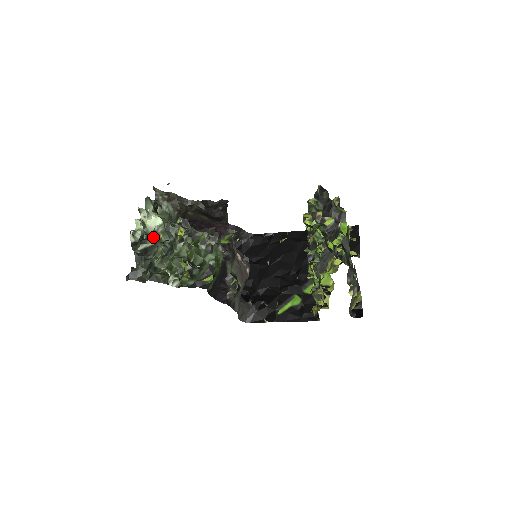
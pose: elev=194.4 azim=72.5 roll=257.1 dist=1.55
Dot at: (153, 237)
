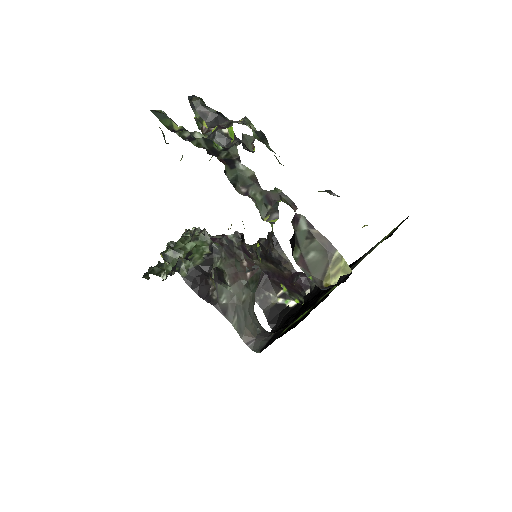
Dot at: occluded
